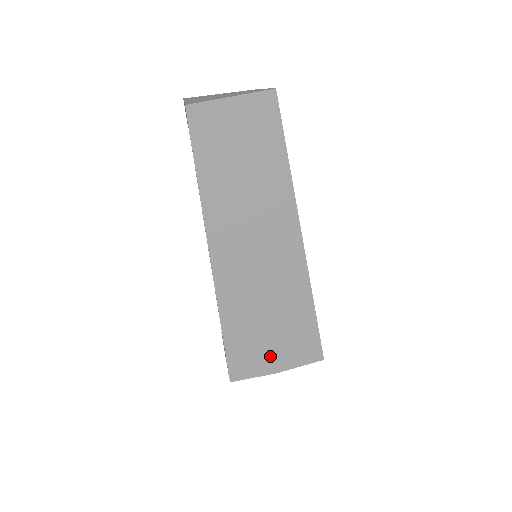
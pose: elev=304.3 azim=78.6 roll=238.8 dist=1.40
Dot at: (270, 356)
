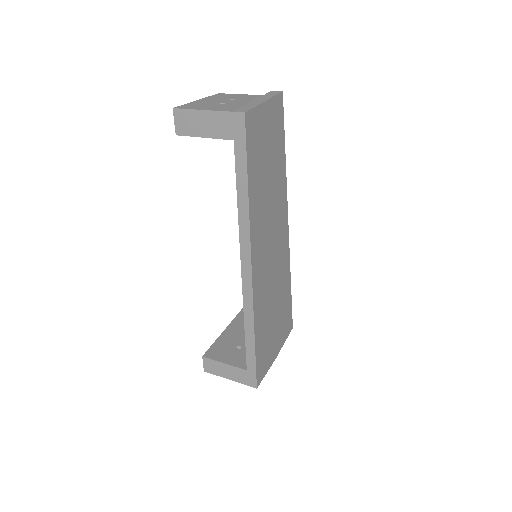
Dot at: (274, 345)
